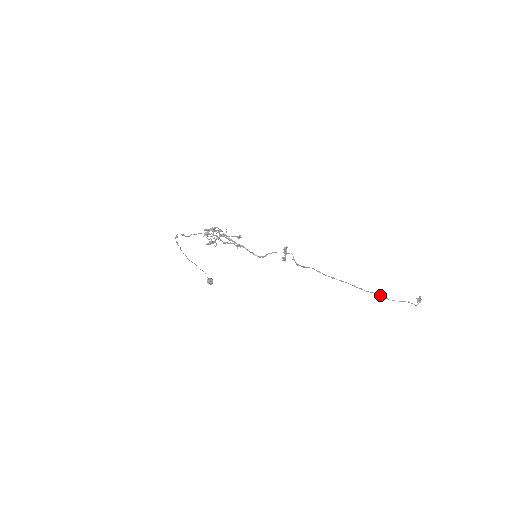
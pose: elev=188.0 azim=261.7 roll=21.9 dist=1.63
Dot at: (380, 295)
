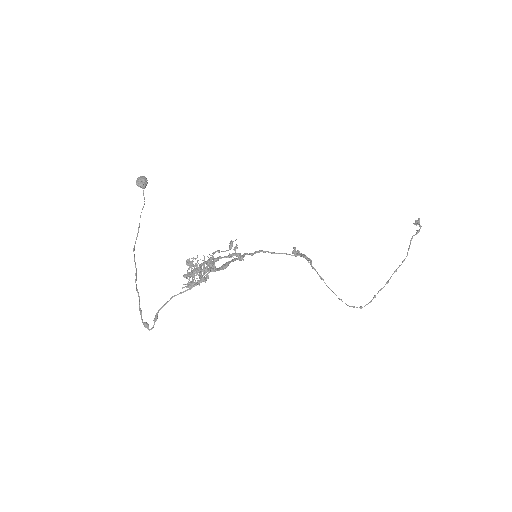
Dot at: occluded
